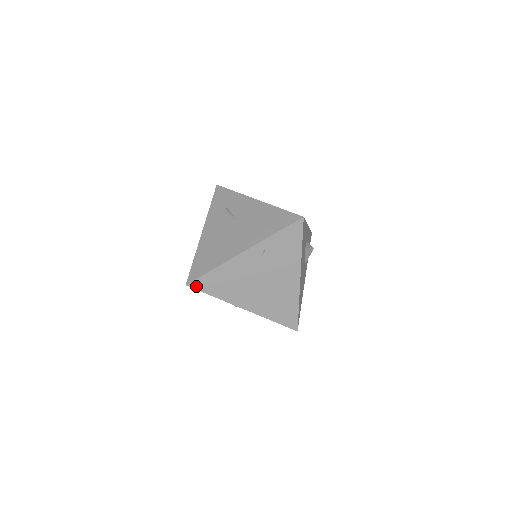
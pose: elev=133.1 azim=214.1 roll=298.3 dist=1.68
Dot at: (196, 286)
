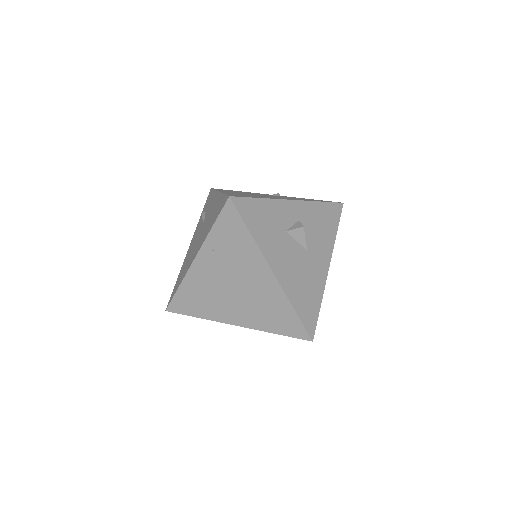
Dot at: (175, 310)
